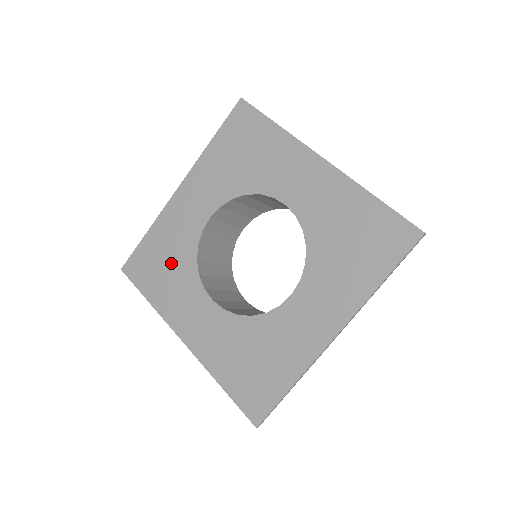
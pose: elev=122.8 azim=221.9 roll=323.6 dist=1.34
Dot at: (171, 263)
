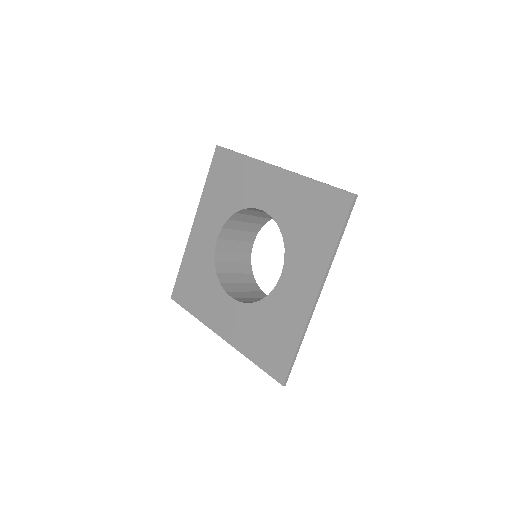
Dot at: (200, 281)
